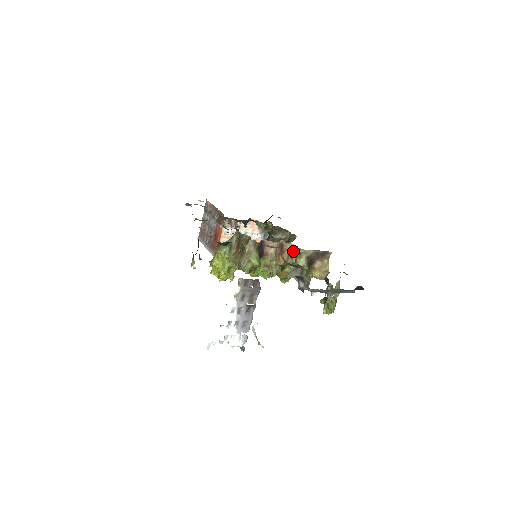
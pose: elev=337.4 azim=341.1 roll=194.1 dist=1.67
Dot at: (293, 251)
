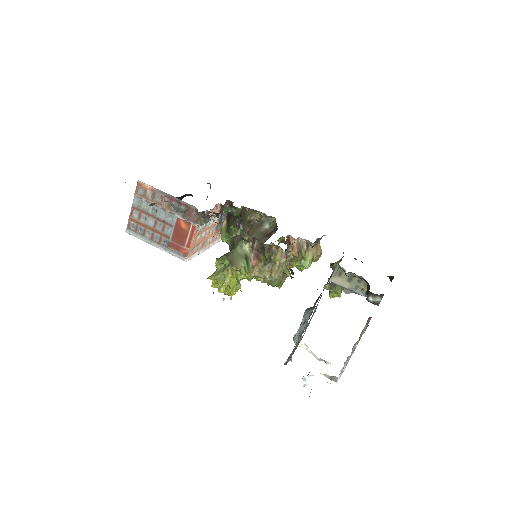
Dot at: (300, 245)
